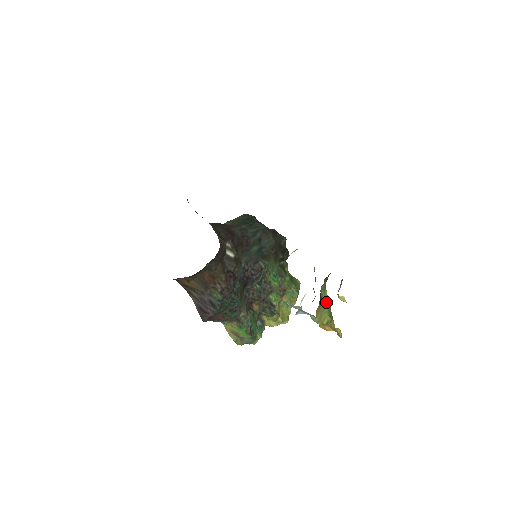
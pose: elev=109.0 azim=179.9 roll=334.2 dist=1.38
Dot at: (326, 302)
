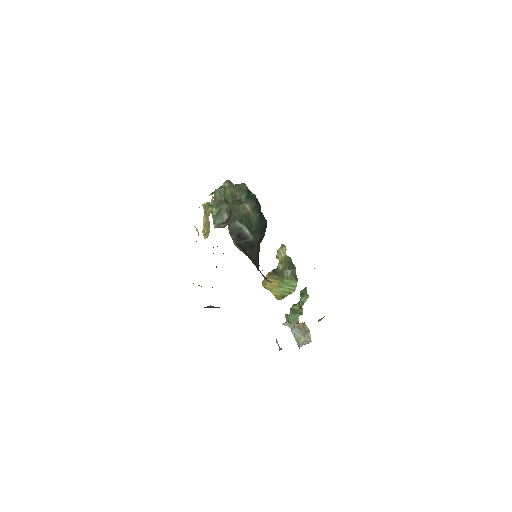
Dot at: (286, 292)
